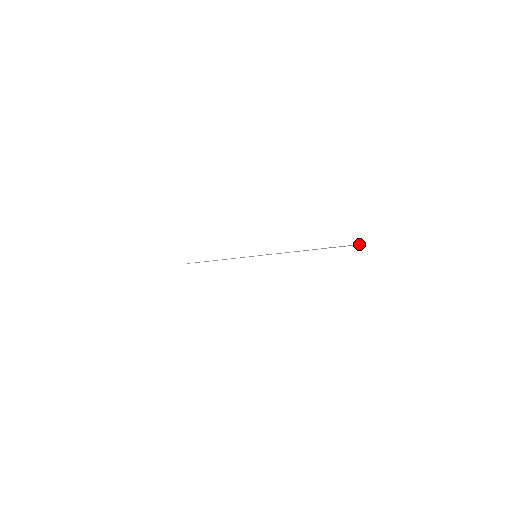
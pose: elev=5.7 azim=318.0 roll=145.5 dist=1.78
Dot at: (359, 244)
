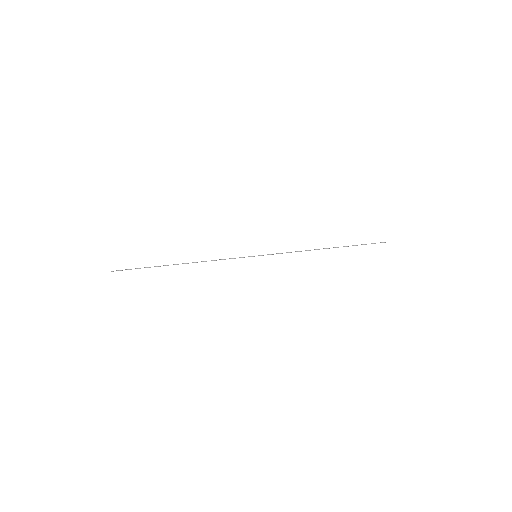
Dot at: occluded
